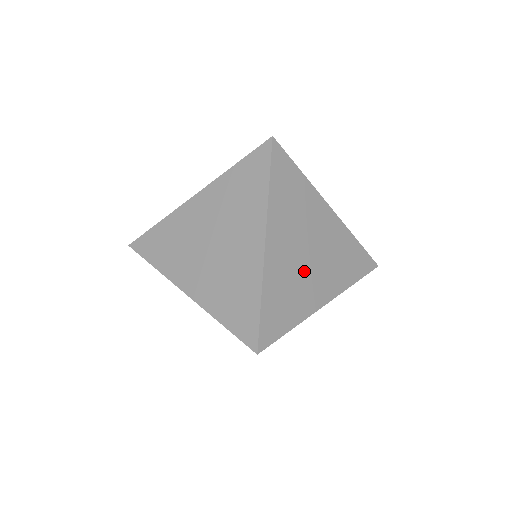
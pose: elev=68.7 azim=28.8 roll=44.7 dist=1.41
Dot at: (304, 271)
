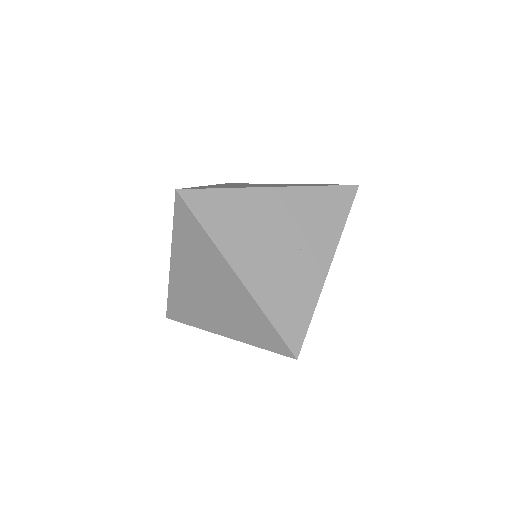
Dot at: occluded
